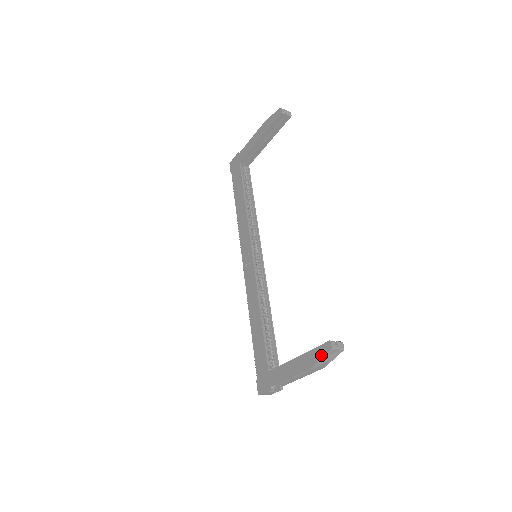
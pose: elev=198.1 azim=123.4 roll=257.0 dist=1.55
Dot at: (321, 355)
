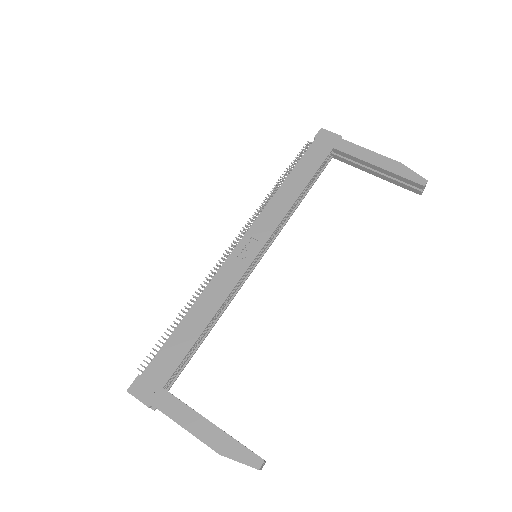
Dot at: (242, 459)
